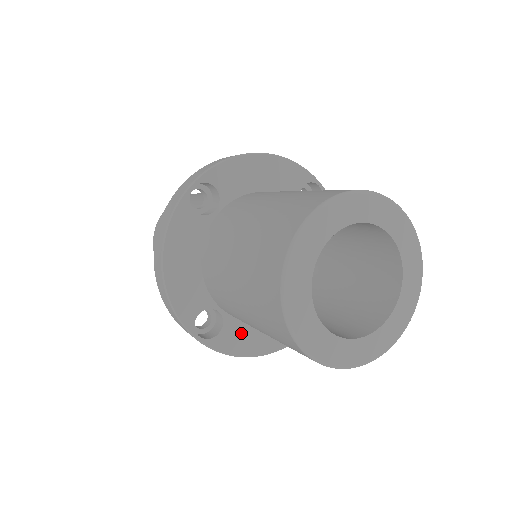
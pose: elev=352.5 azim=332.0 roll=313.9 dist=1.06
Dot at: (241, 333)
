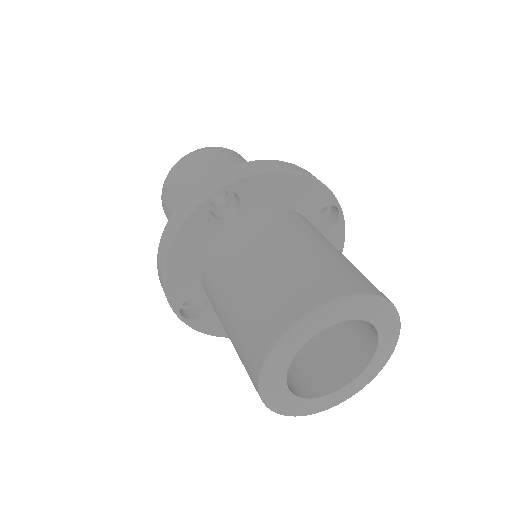
Dot at: occluded
